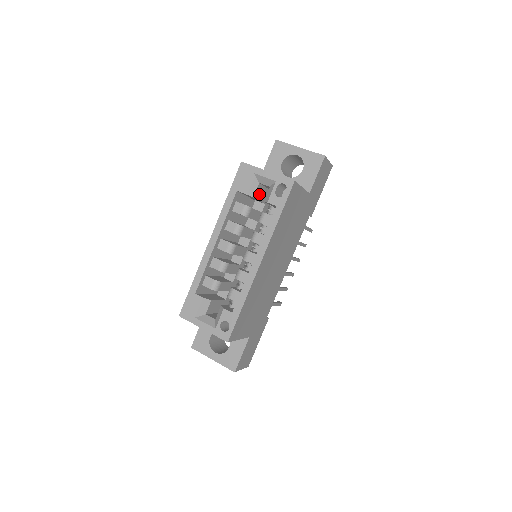
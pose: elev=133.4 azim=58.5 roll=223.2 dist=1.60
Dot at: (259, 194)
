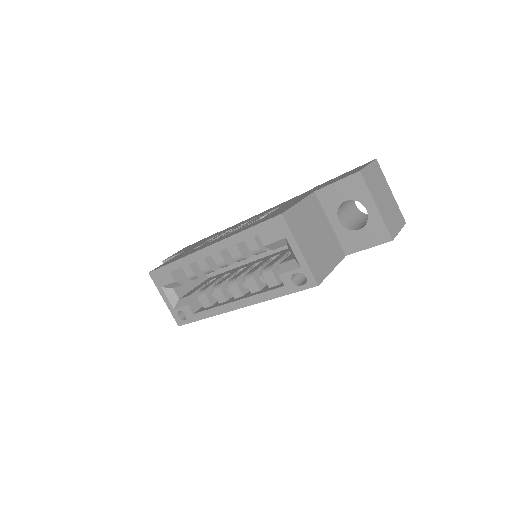
Dot at: occluded
